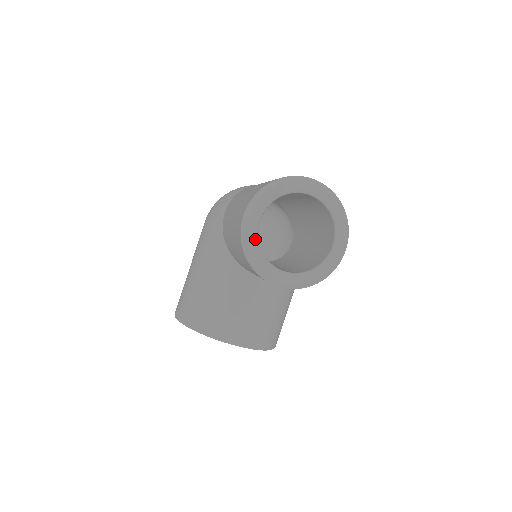
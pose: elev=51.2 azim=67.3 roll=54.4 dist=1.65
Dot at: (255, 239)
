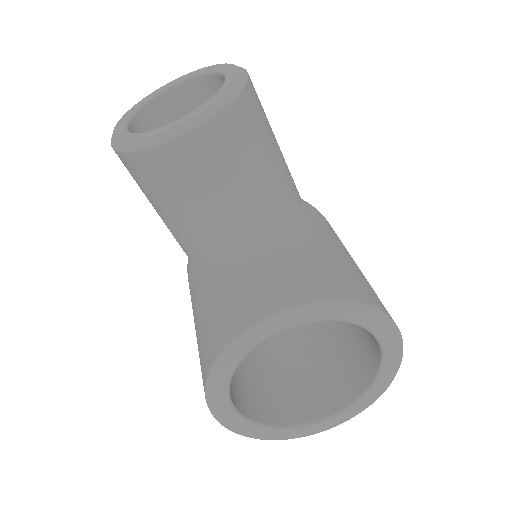
Dot at: (127, 134)
